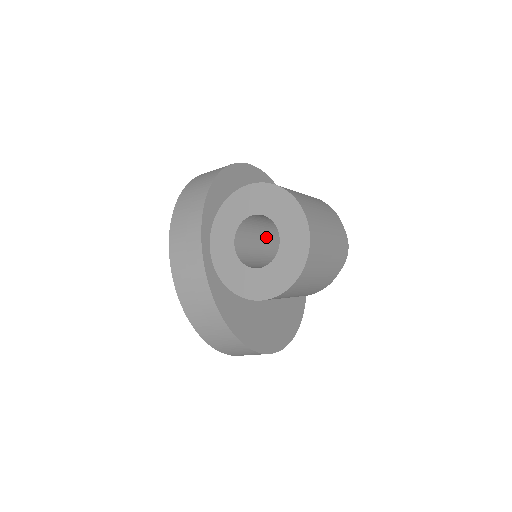
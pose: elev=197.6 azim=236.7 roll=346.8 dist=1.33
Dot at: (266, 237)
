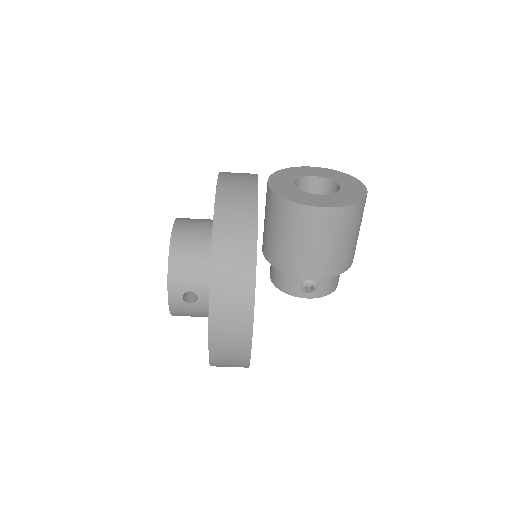
Dot at: occluded
